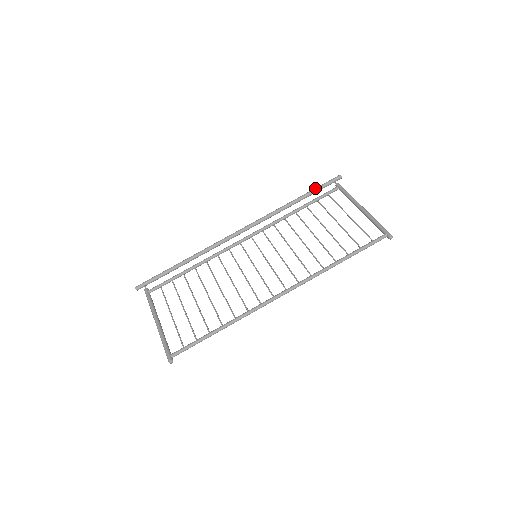
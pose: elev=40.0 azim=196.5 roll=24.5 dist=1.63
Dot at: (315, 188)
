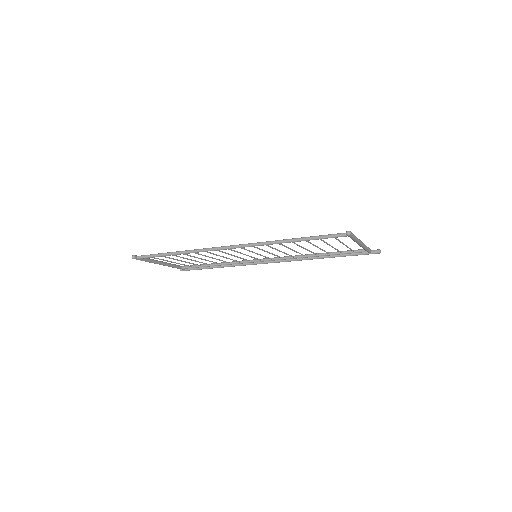
Dot at: occluded
